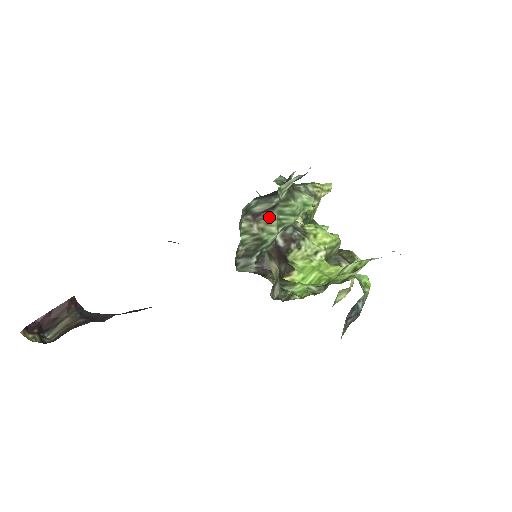
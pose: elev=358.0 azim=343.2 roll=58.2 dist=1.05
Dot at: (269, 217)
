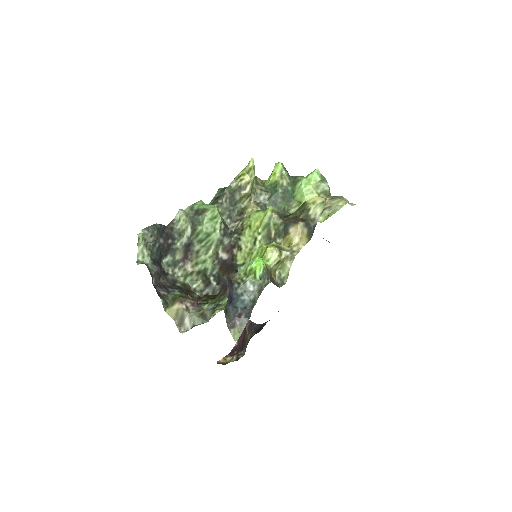
Dot at: (196, 251)
